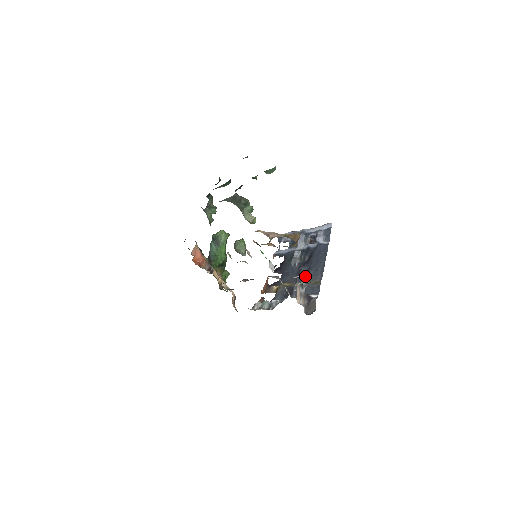
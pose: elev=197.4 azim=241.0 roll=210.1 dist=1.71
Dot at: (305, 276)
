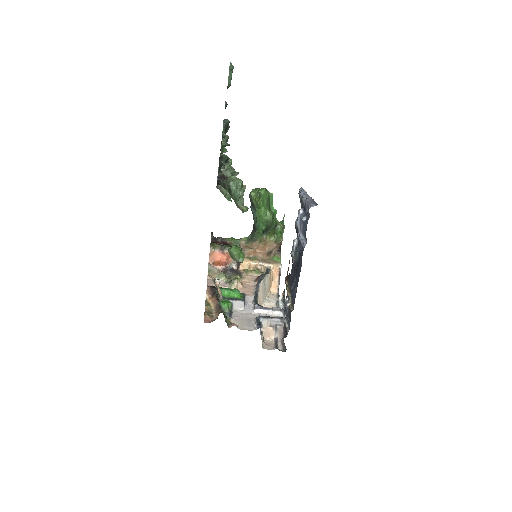
Dot at: occluded
